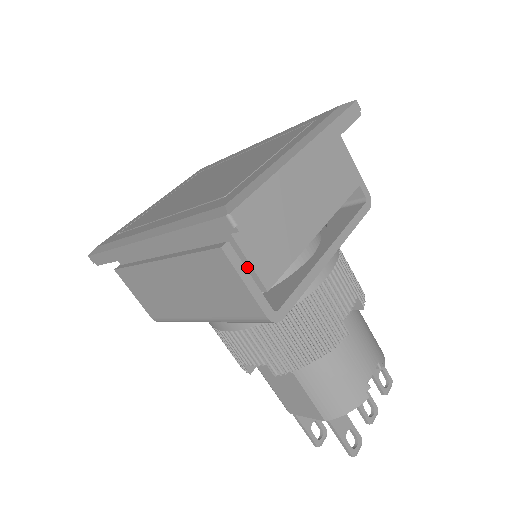
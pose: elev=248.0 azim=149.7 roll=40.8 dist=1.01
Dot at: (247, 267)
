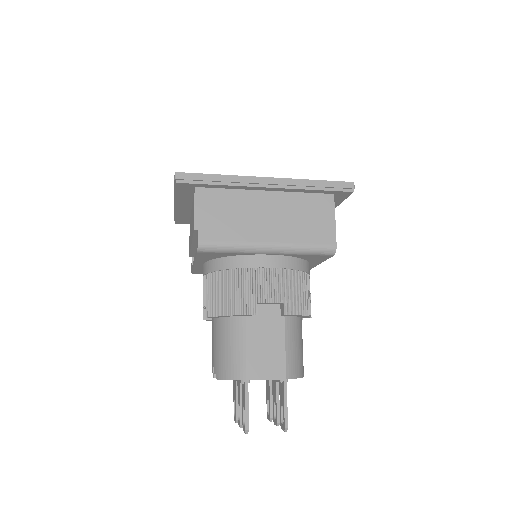
Dot at: occluded
